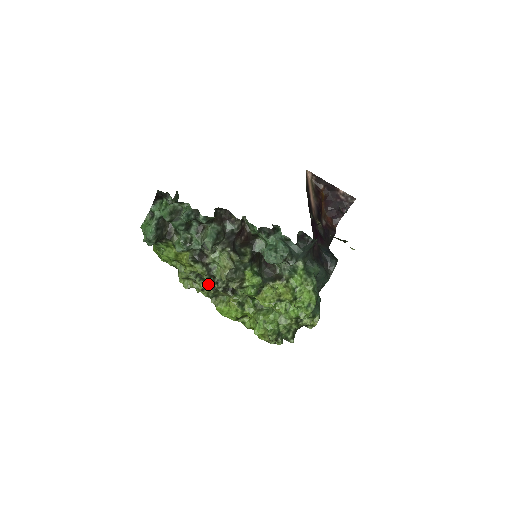
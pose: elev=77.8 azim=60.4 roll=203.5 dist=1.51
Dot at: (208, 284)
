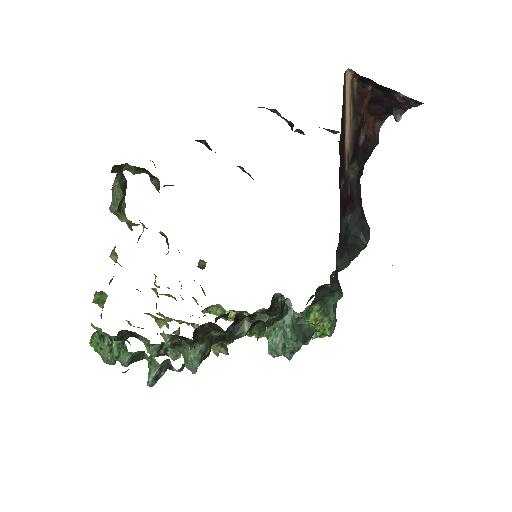
Dot at: occluded
